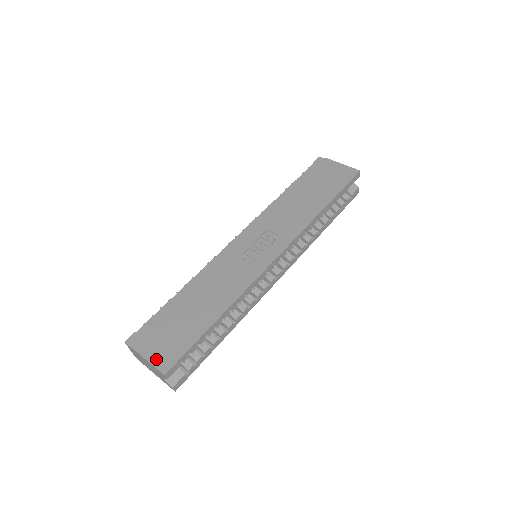
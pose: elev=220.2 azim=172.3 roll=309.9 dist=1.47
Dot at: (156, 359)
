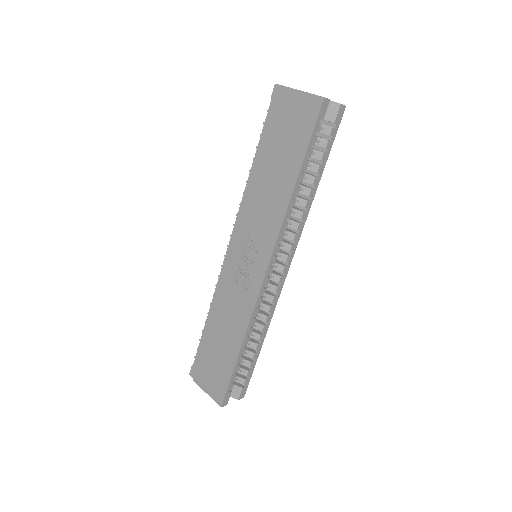
Dot at: (212, 393)
